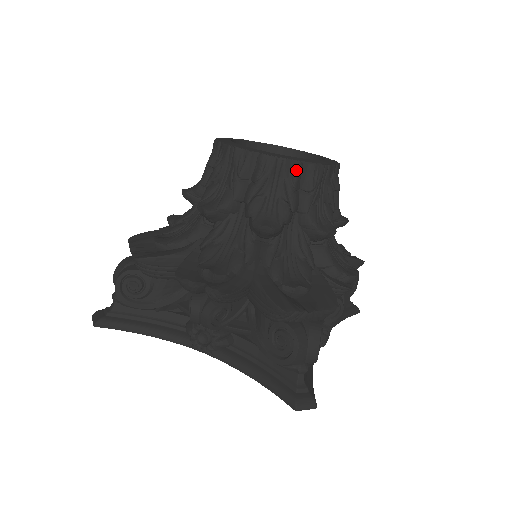
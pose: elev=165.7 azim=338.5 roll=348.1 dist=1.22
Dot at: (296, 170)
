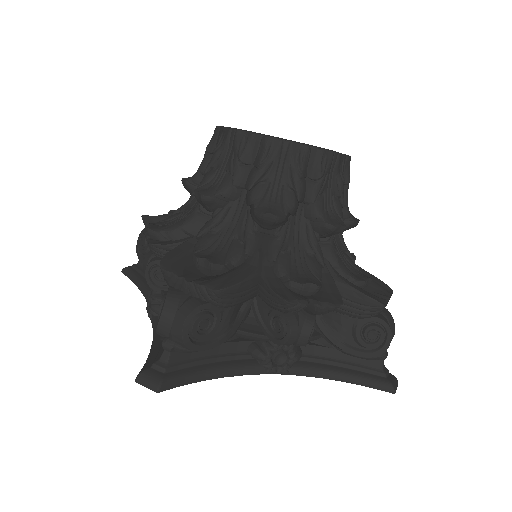
Dot at: (343, 164)
